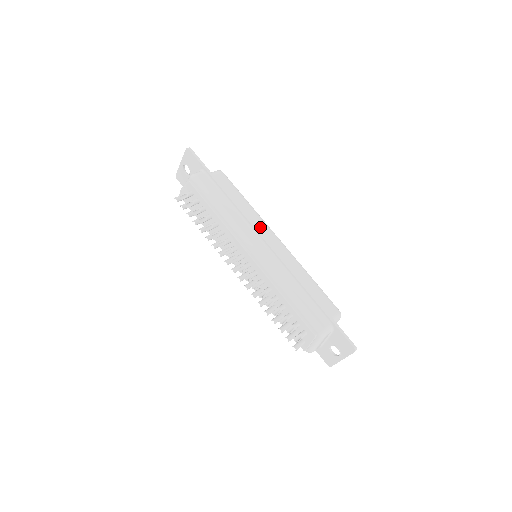
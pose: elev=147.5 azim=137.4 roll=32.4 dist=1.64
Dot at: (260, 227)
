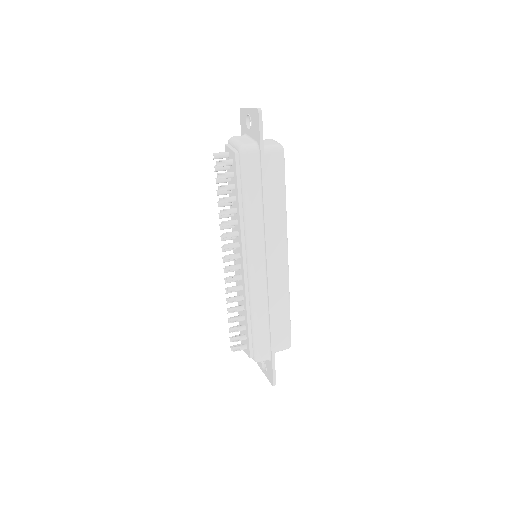
Dot at: (277, 237)
